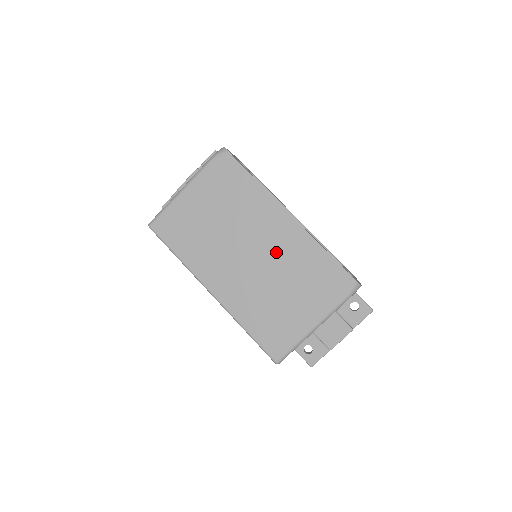
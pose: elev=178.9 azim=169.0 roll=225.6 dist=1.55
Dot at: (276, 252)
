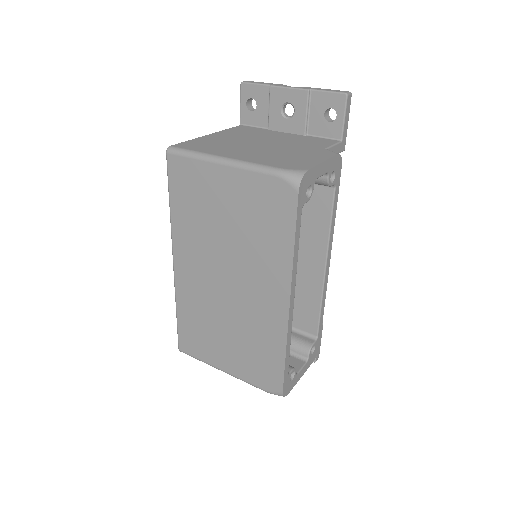
Dot at: (248, 308)
